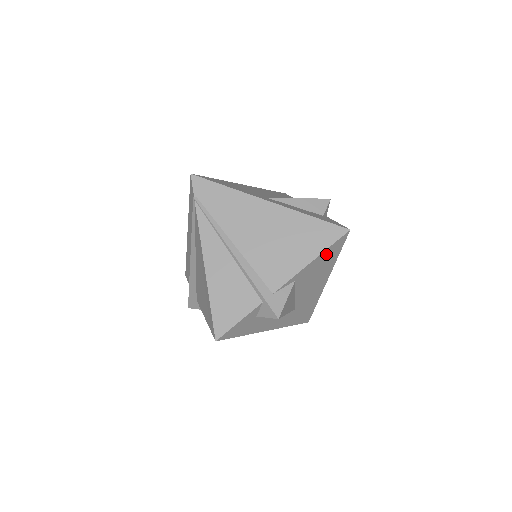
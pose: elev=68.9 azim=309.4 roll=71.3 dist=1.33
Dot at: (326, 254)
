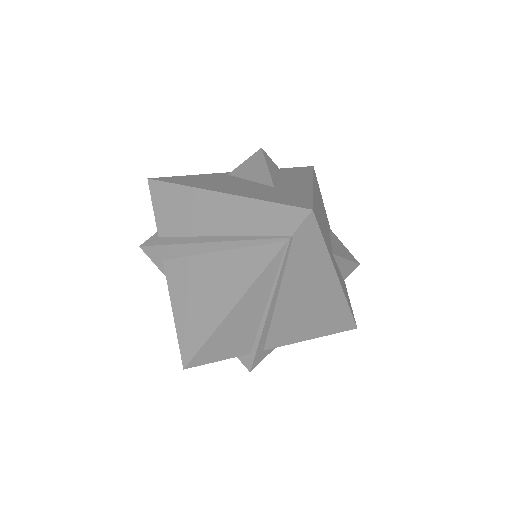
Dot at: occluded
